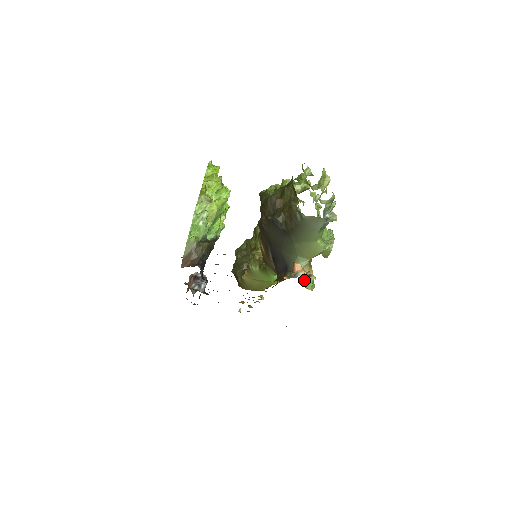
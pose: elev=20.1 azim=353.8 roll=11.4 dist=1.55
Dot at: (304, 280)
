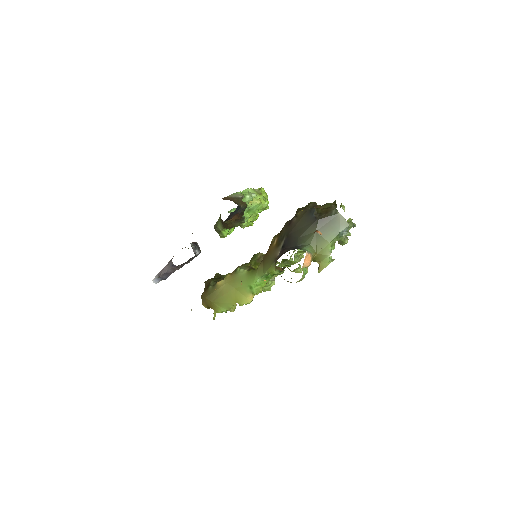
Dot at: (306, 260)
